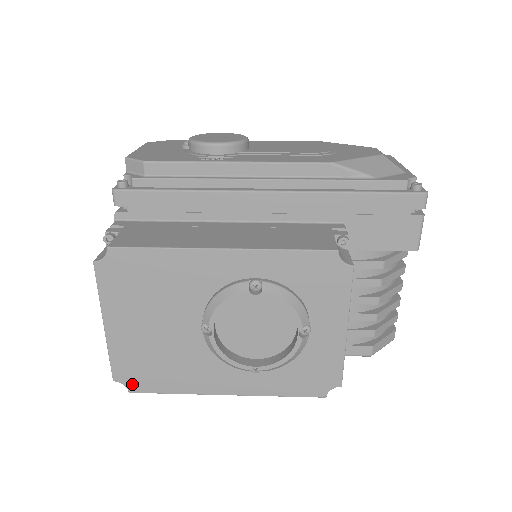
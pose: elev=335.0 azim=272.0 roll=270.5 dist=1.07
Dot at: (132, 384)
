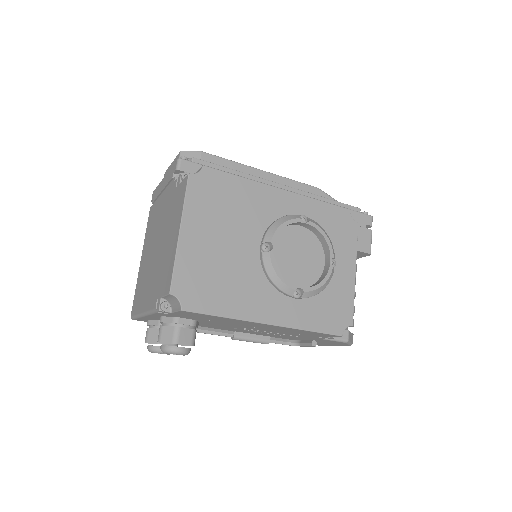
Dot at: (187, 300)
